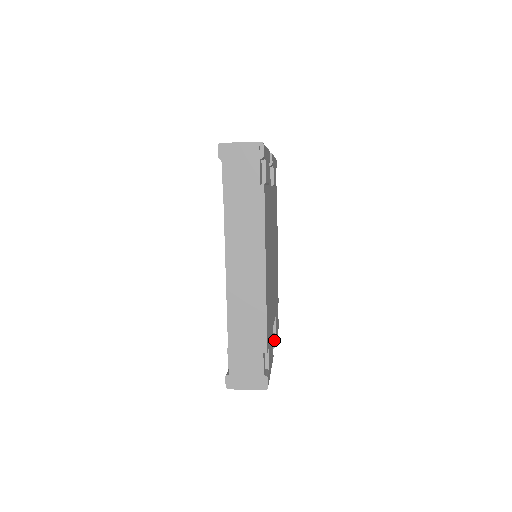
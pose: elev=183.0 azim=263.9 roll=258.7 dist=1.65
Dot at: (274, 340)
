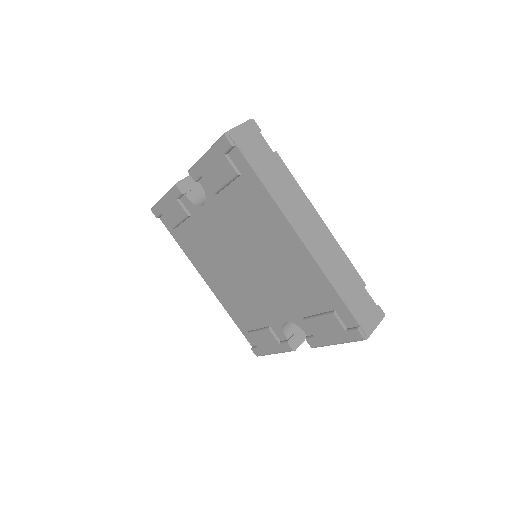
Dot at: occluded
